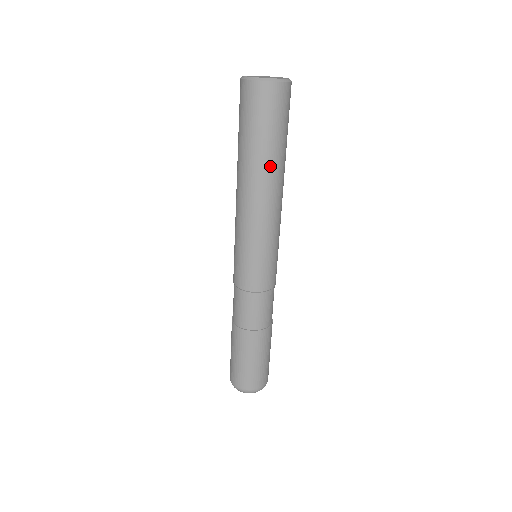
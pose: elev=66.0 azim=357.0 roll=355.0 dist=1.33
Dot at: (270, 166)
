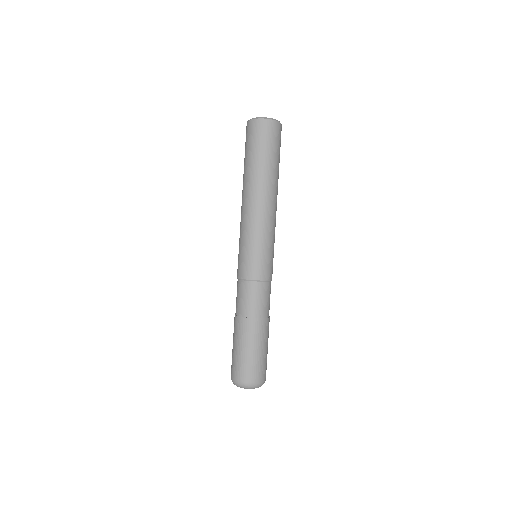
Dot at: (267, 177)
